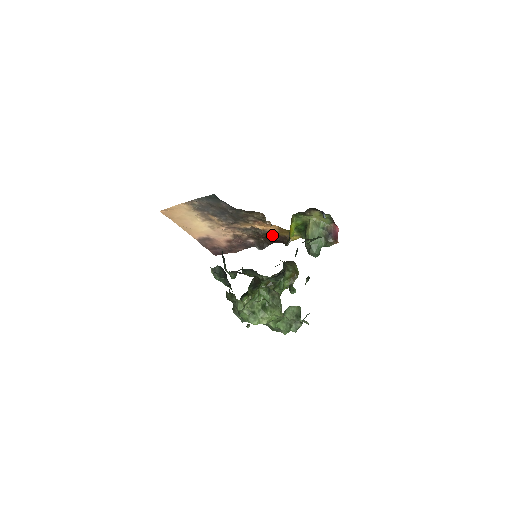
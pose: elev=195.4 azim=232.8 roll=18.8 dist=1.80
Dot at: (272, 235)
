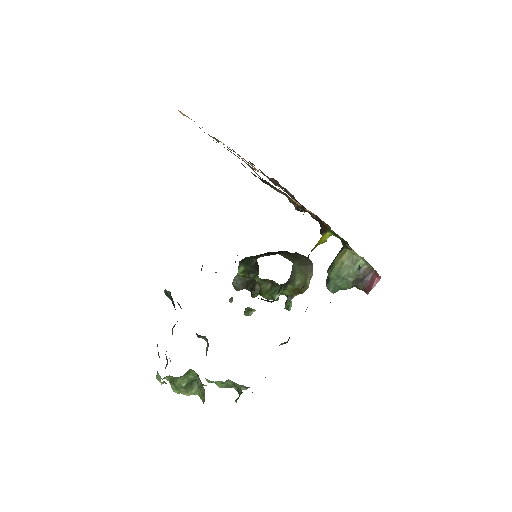
Dot at: (309, 212)
